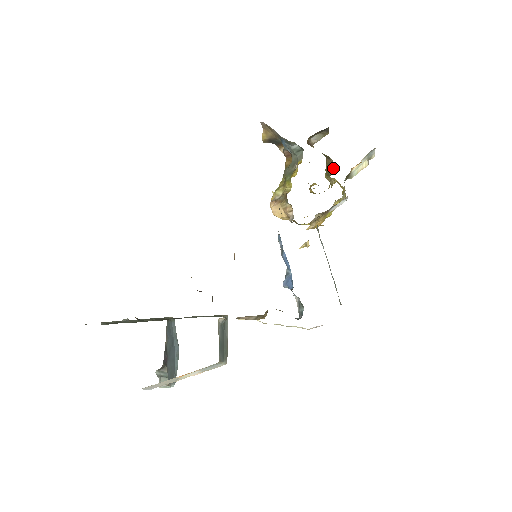
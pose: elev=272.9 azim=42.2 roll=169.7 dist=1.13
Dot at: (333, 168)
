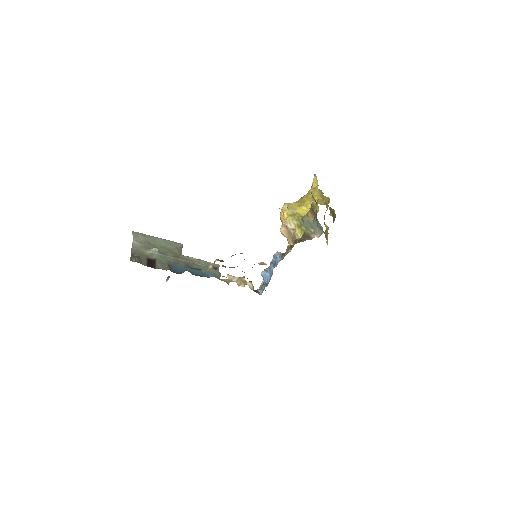
Dot at: occluded
